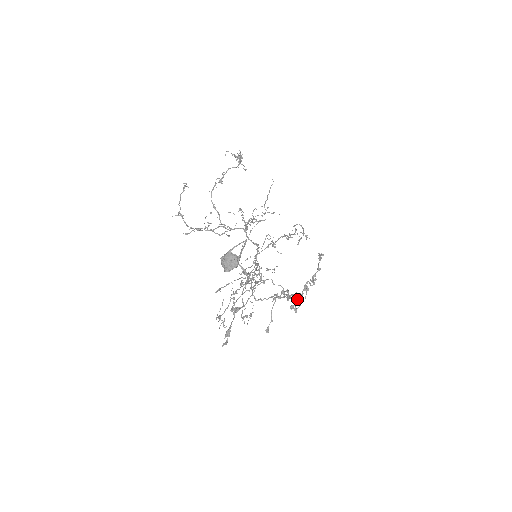
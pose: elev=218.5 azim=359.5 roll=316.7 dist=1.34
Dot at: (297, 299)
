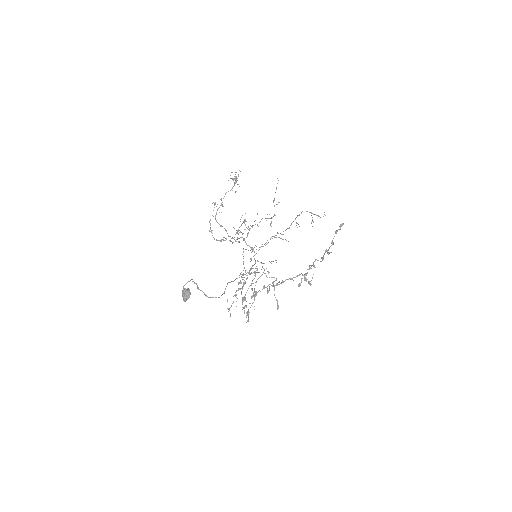
Dot at: (302, 278)
